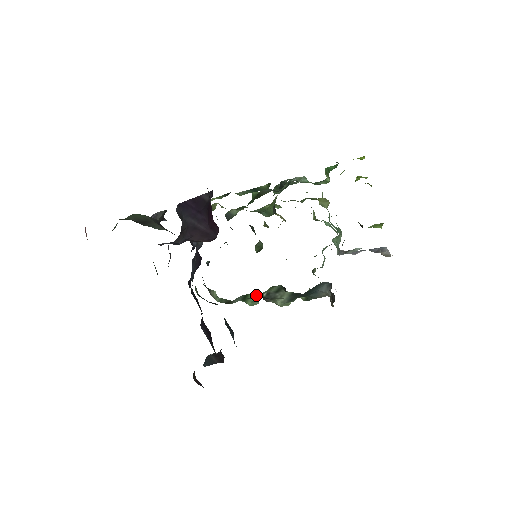
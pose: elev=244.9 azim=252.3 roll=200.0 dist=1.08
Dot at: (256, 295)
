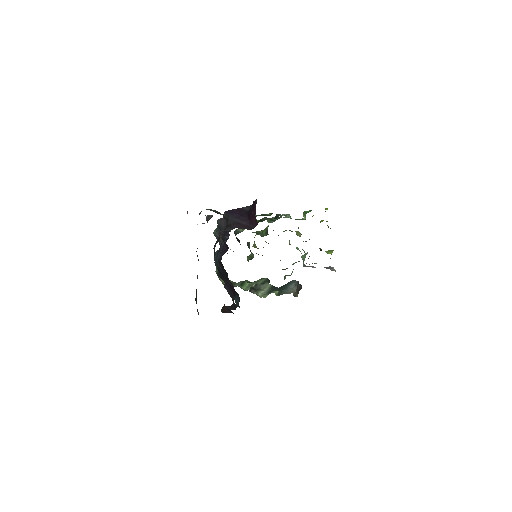
Dot at: (250, 283)
